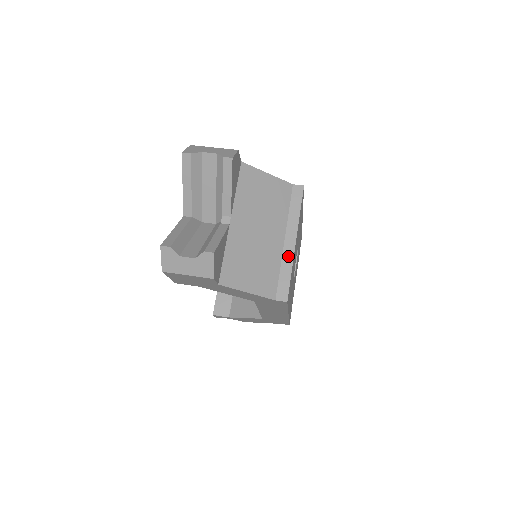
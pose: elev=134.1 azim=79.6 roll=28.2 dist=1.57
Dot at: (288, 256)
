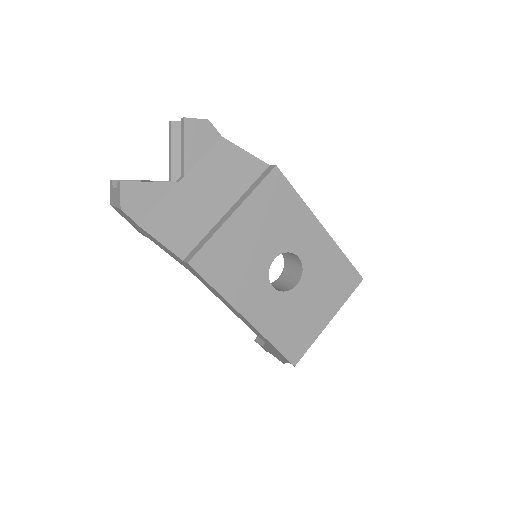
Dot at: (219, 224)
